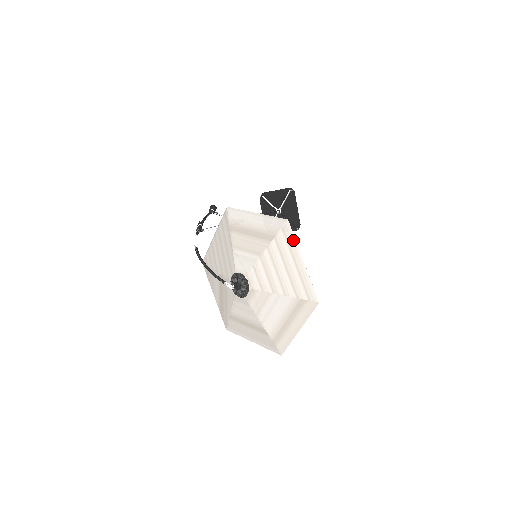
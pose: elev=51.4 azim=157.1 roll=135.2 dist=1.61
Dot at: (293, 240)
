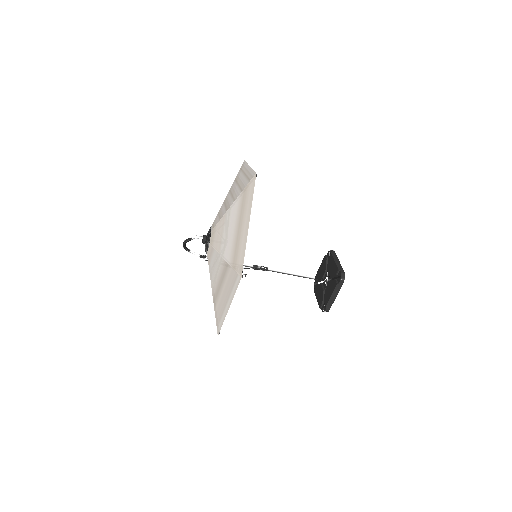
Dot at: (245, 165)
